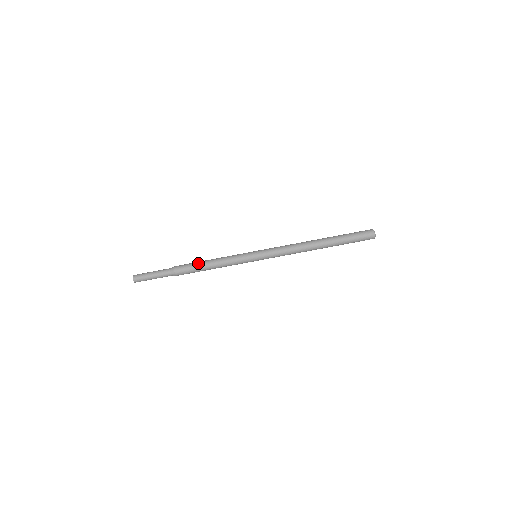
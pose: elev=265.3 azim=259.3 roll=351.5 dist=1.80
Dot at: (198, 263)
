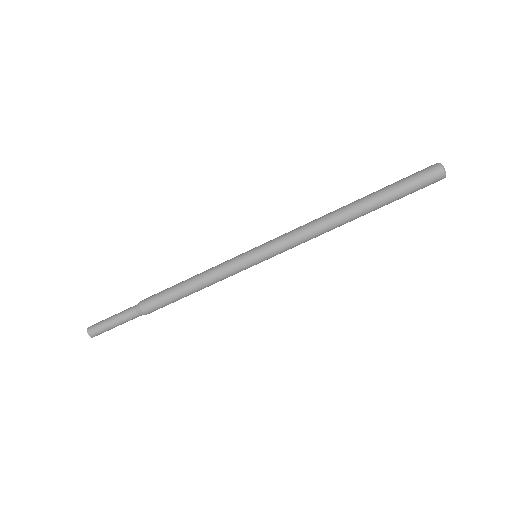
Dot at: (175, 297)
